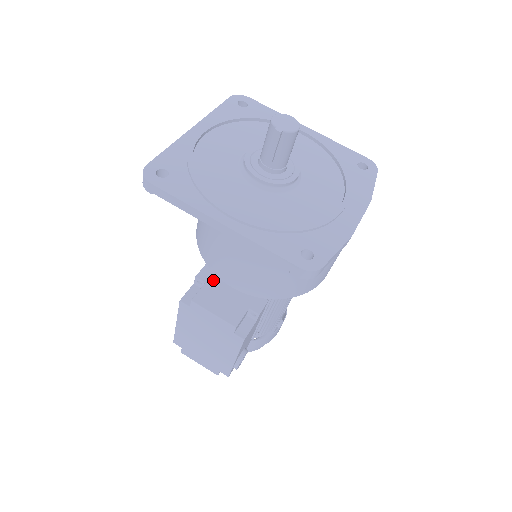
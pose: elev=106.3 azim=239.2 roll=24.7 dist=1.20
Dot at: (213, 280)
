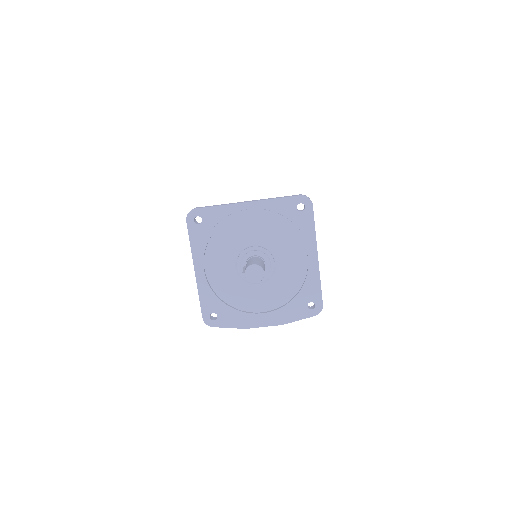
Dot at: occluded
